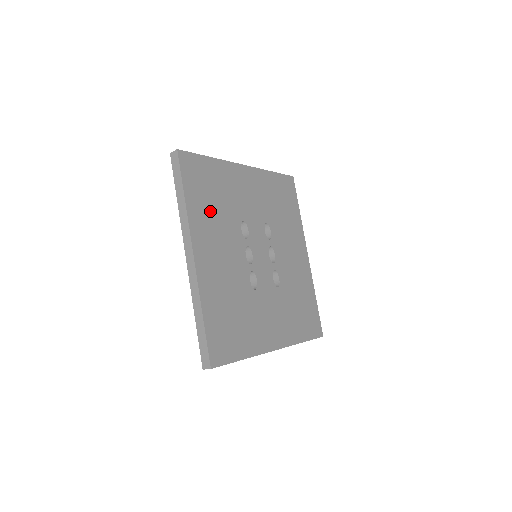
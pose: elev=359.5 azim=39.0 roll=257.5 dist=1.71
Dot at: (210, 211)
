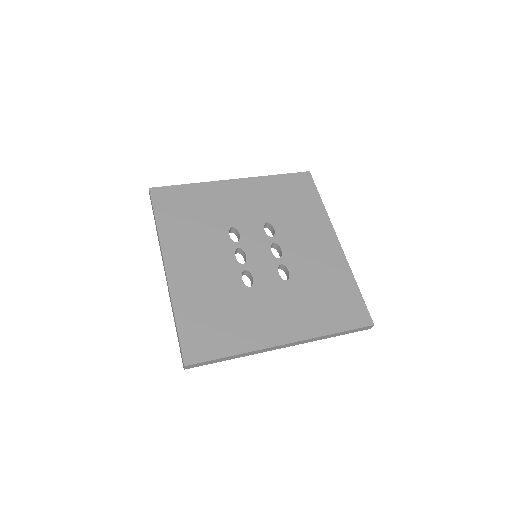
Dot at: (187, 227)
